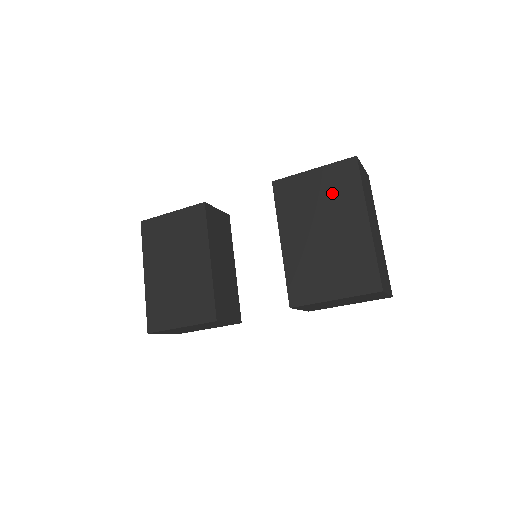
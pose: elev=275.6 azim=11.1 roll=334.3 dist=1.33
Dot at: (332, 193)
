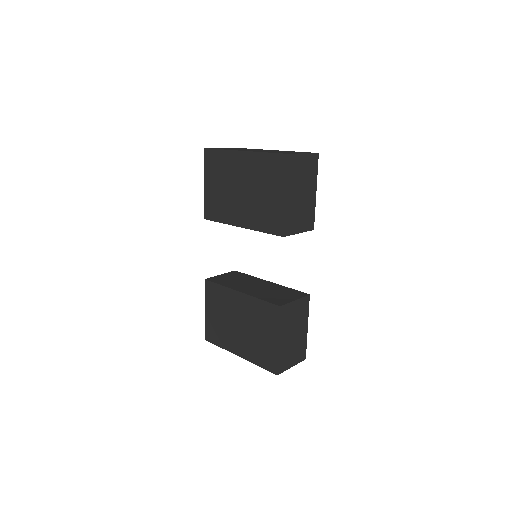
Dot at: (220, 174)
